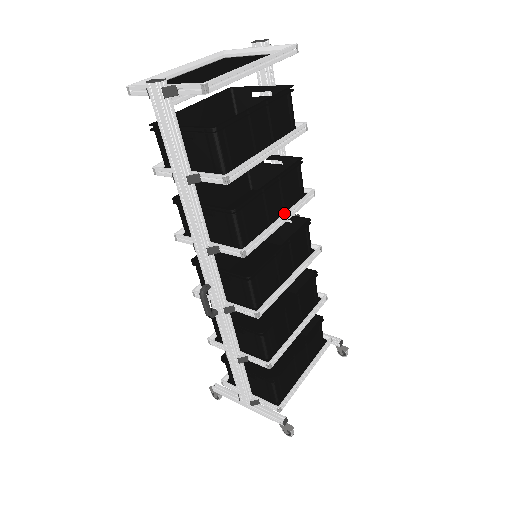
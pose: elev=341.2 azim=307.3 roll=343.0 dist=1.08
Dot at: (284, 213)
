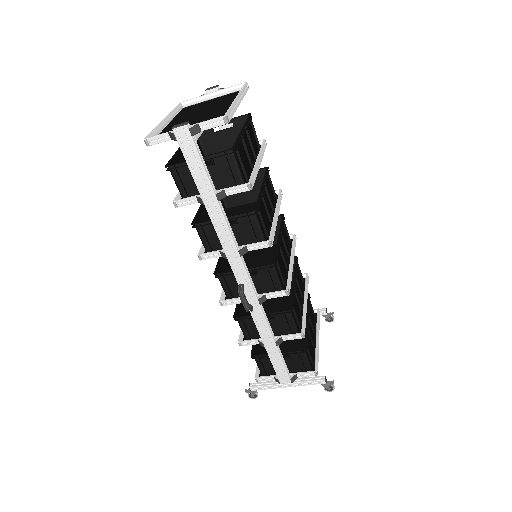
Dot at: (275, 210)
